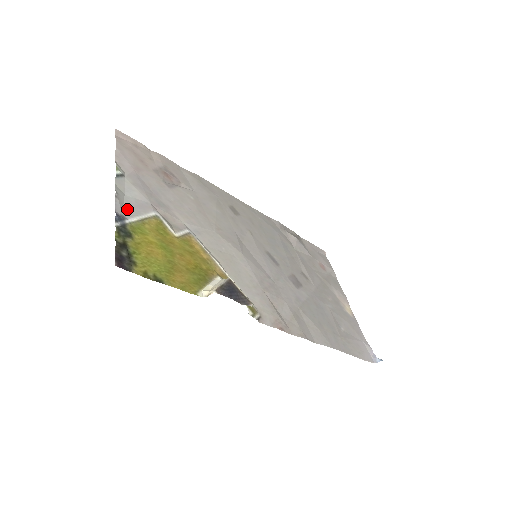
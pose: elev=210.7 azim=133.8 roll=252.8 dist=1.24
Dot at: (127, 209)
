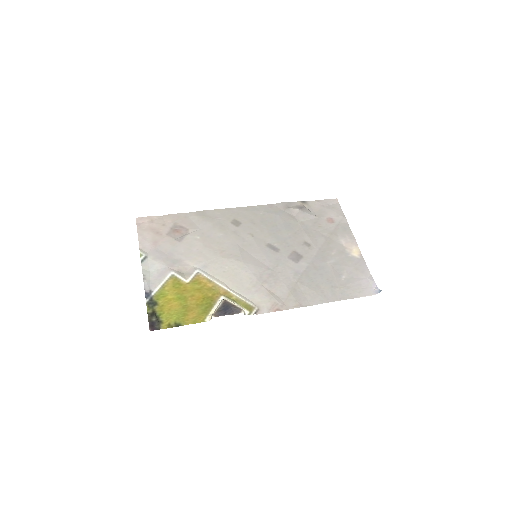
Dot at: (152, 283)
